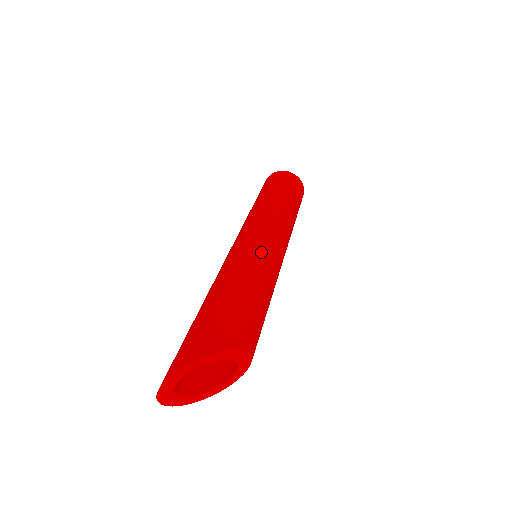
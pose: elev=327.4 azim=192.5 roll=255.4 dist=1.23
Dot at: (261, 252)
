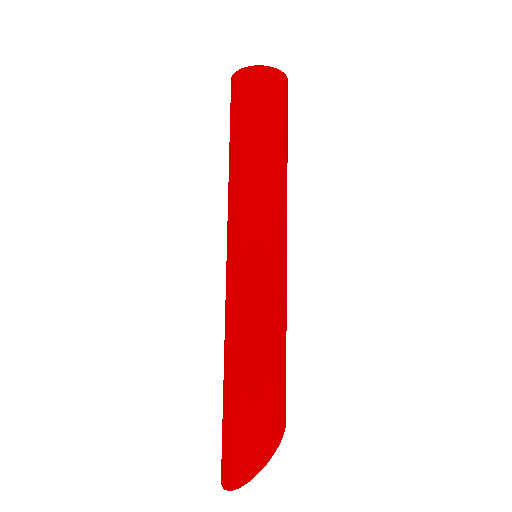
Dot at: (277, 288)
